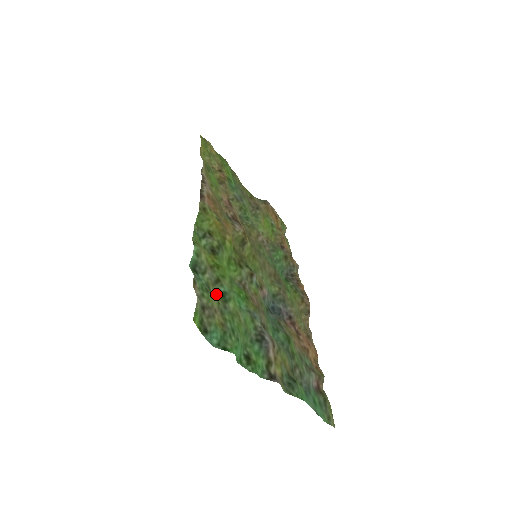
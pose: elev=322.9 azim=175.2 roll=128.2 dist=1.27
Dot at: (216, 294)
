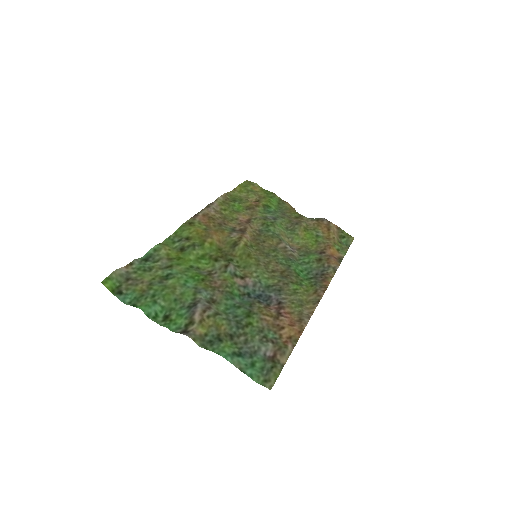
Dot at: (157, 274)
